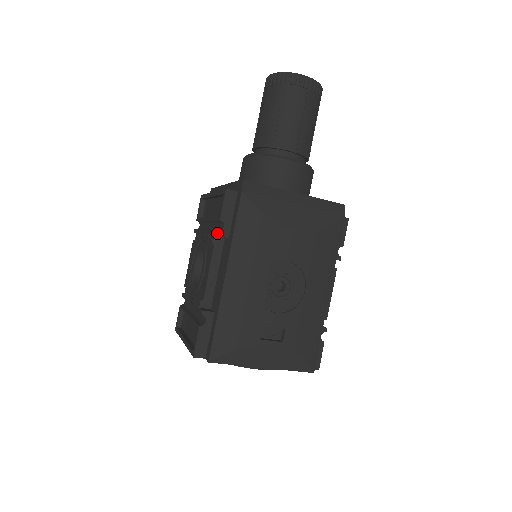
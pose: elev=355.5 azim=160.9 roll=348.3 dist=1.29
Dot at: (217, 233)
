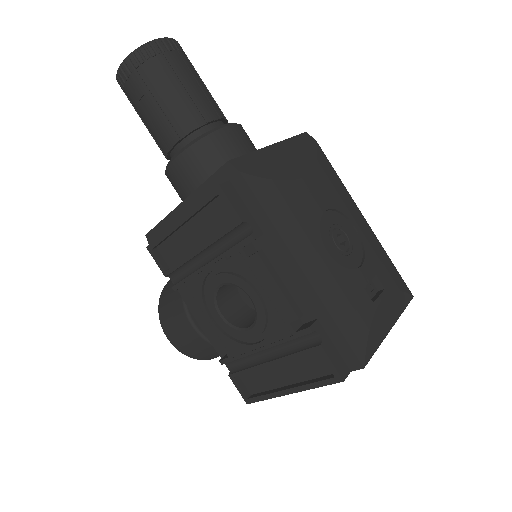
Dot at: (252, 237)
